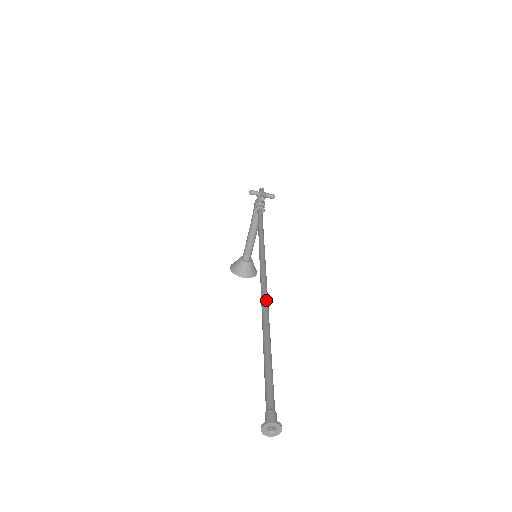
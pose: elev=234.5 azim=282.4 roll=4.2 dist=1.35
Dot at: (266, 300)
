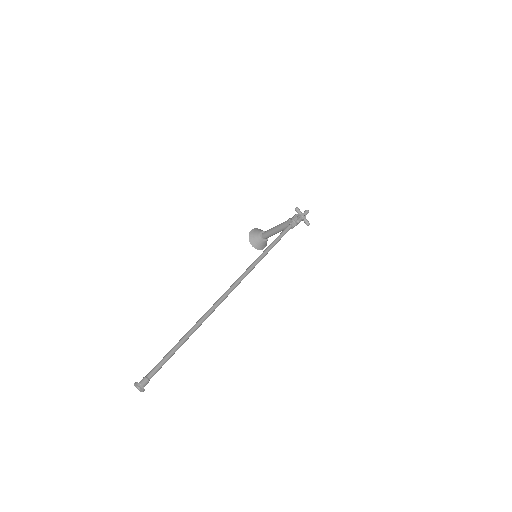
Dot at: (215, 308)
